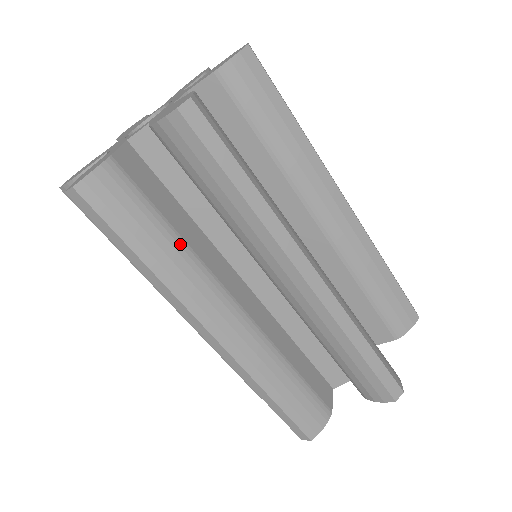
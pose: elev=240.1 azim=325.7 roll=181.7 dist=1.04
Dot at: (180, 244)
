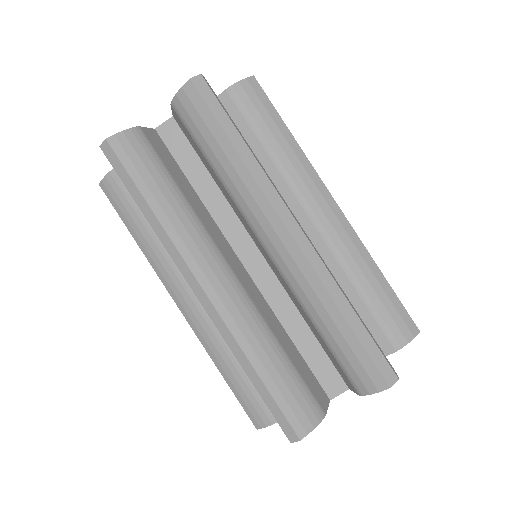
Dot at: occluded
